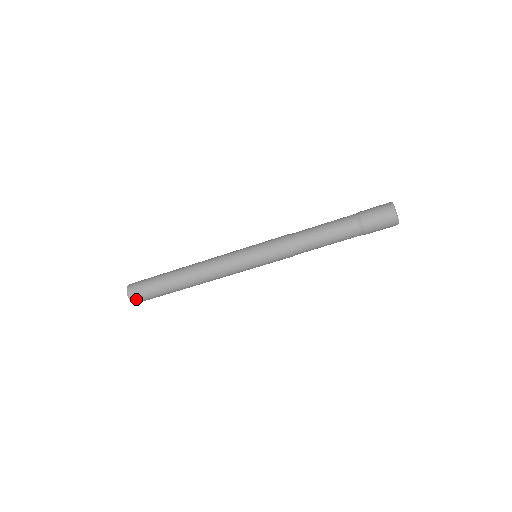
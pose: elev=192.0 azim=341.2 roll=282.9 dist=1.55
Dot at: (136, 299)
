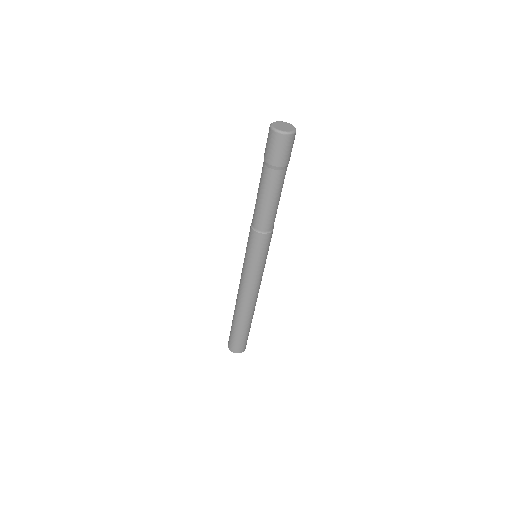
Dot at: (236, 349)
